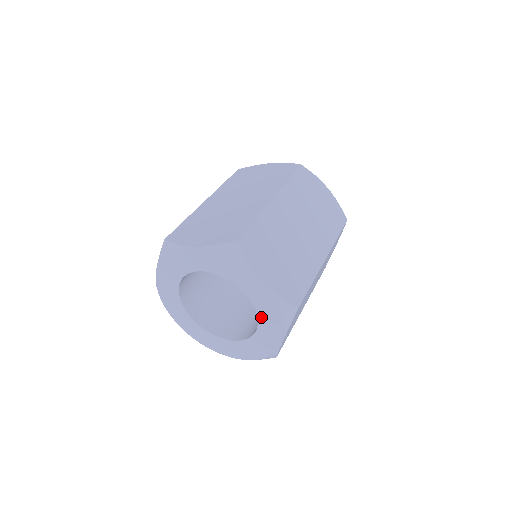
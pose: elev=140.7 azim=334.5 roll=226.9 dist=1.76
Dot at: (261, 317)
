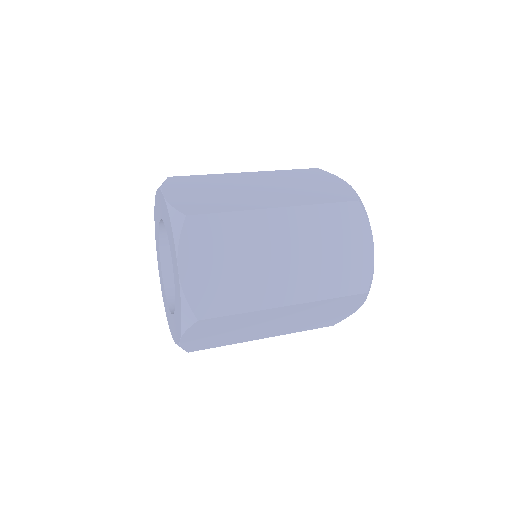
Dot at: (170, 246)
